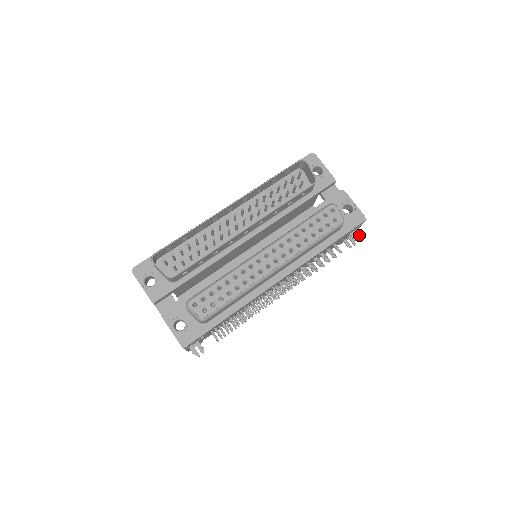
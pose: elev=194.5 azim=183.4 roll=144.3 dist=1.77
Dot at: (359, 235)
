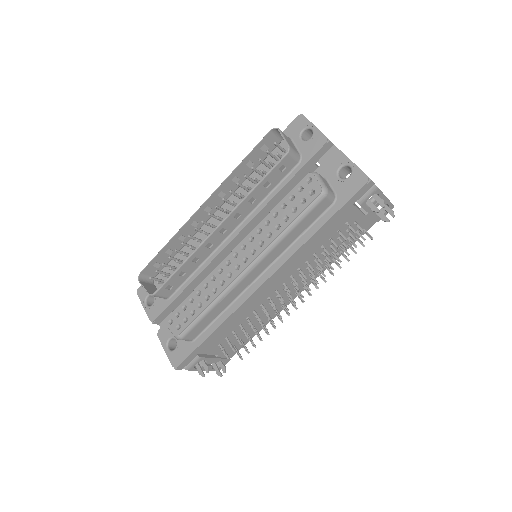
Dot at: (380, 203)
